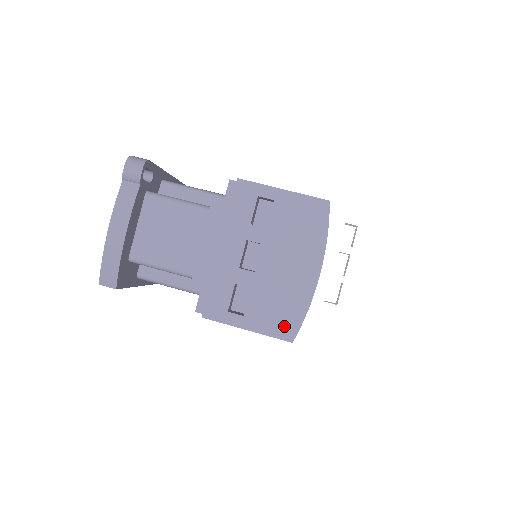
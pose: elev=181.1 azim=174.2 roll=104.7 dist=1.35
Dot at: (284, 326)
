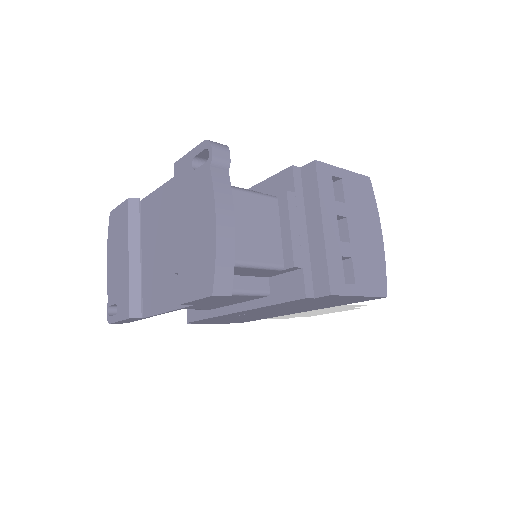
Dot at: (379, 285)
